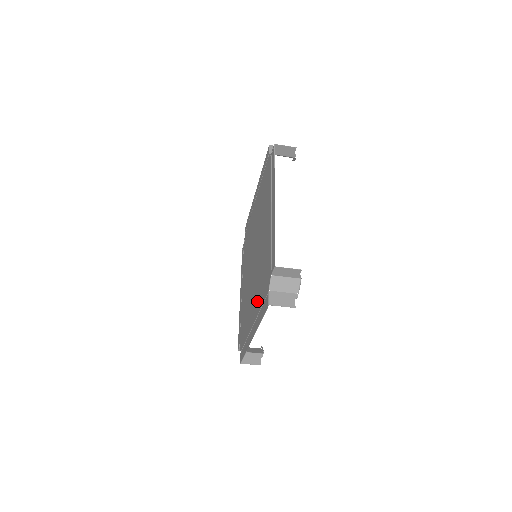
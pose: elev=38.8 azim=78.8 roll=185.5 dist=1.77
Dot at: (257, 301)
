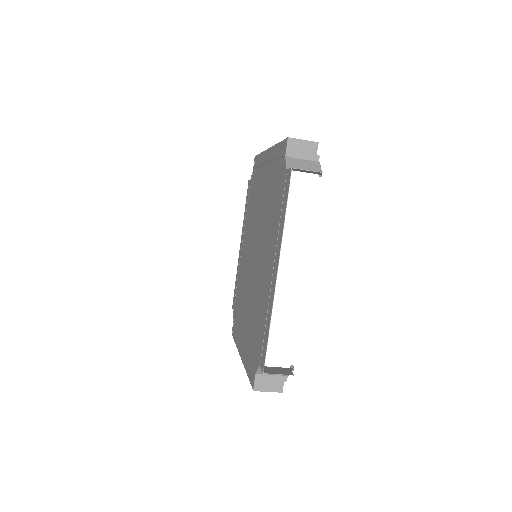
Dot at: (248, 334)
